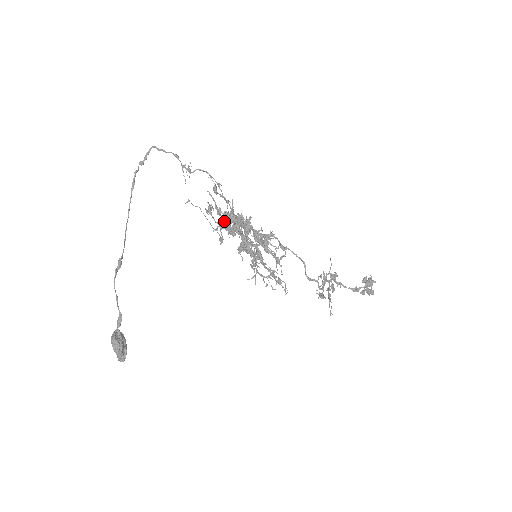
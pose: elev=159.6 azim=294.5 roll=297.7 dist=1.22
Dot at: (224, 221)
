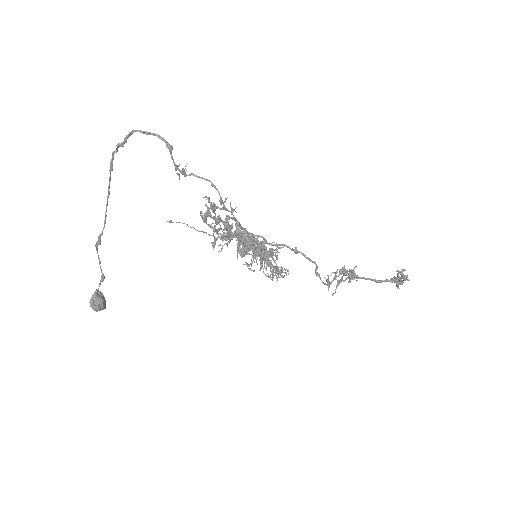
Dot at: (224, 225)
